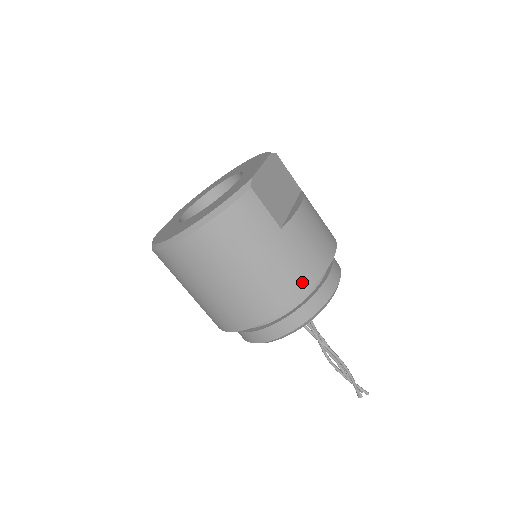
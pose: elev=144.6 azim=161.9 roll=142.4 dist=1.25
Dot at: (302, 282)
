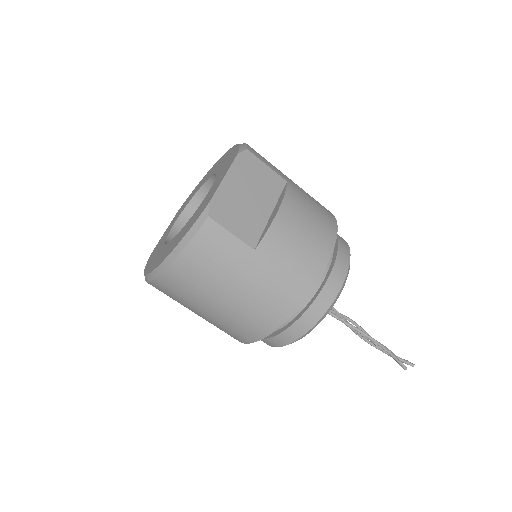
Dot at: (292, 298)
